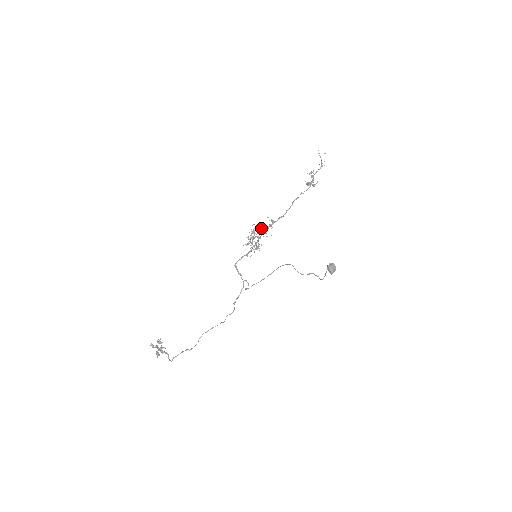
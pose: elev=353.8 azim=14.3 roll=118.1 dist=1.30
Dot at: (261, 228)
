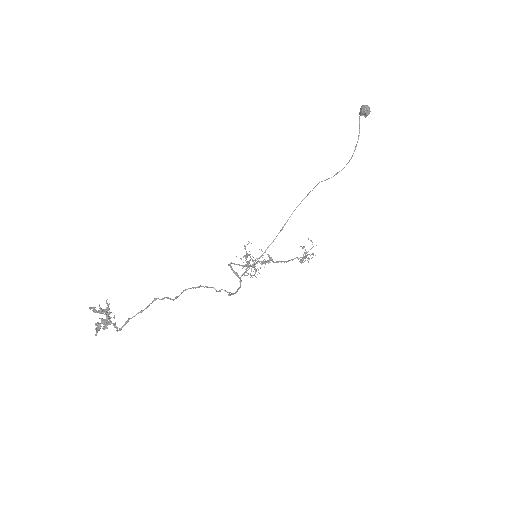
Dot at: occluded
